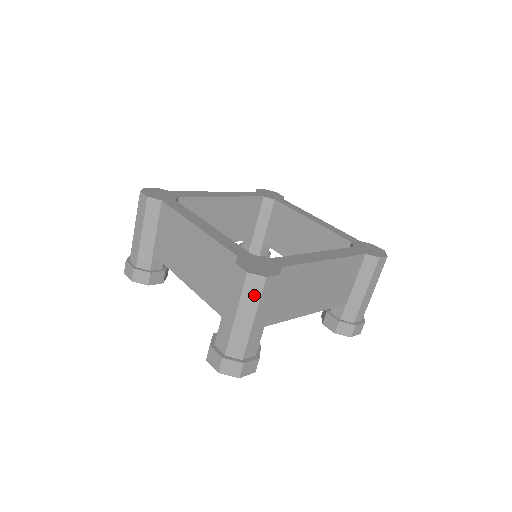
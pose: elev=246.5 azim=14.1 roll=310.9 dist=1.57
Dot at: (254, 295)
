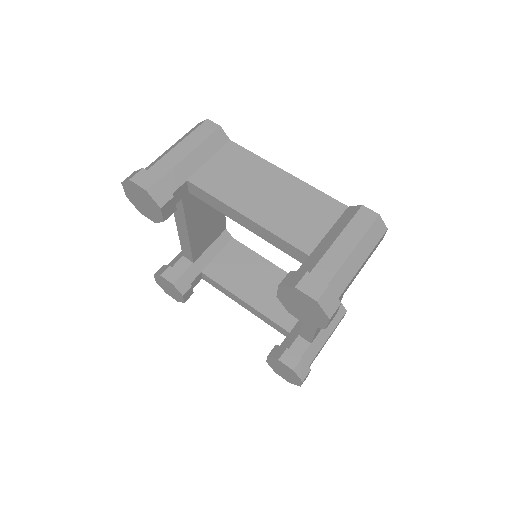
Dot at: (374, 239)
